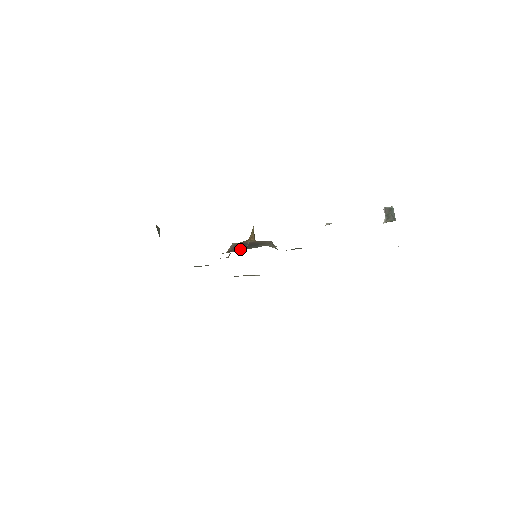
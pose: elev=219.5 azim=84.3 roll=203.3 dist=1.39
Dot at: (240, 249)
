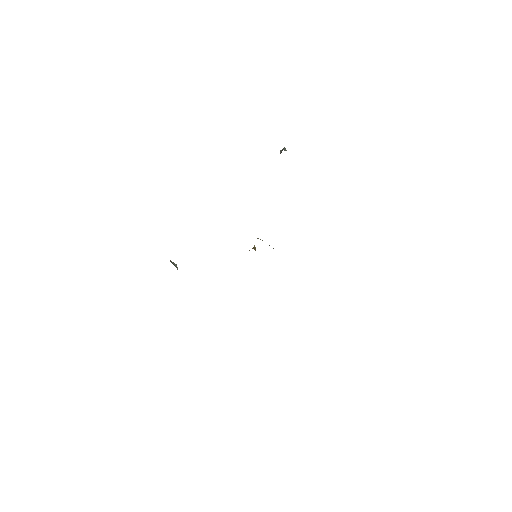
Dot at: occluded
